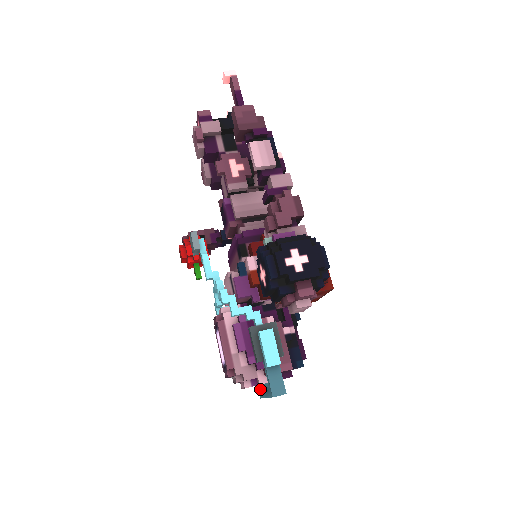
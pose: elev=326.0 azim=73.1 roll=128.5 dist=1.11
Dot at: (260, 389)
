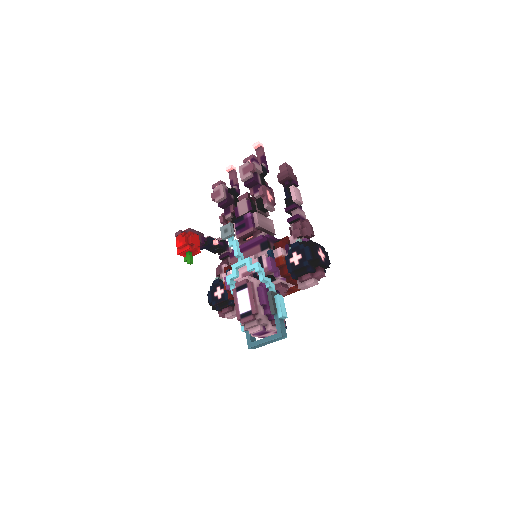
Dot at: (251, 341)
